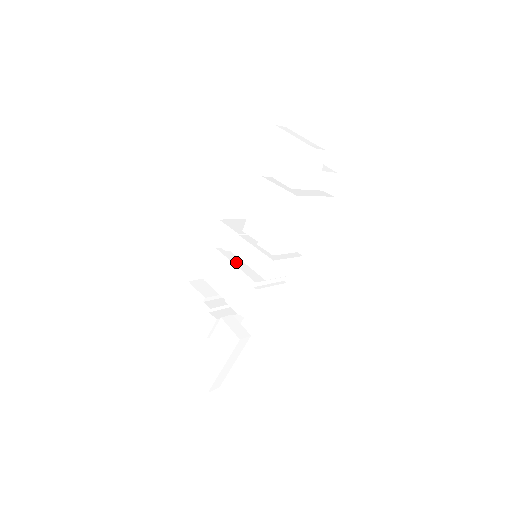
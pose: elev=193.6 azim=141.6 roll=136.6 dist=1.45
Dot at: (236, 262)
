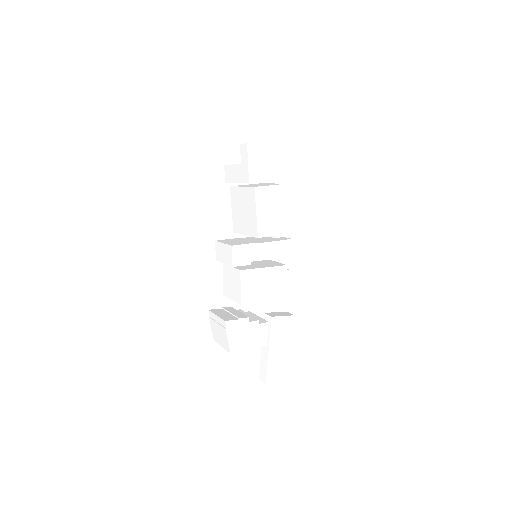
Dot at: (259, 267)
